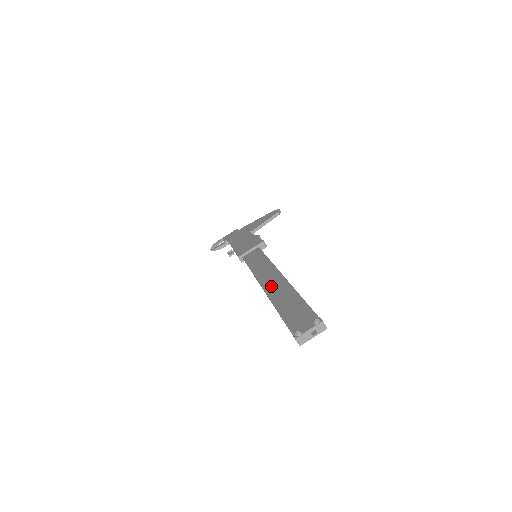
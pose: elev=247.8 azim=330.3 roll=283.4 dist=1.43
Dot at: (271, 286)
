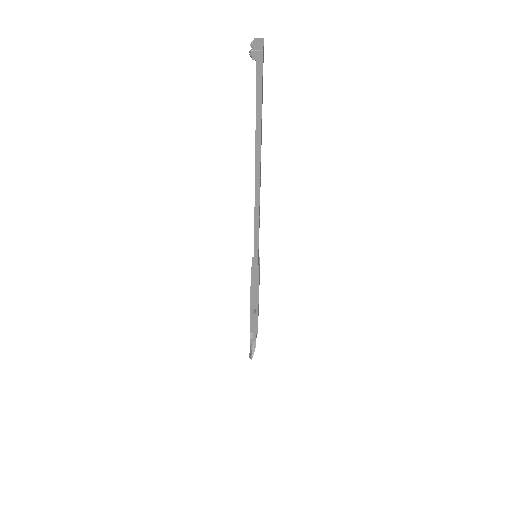
Dot at: occluded
